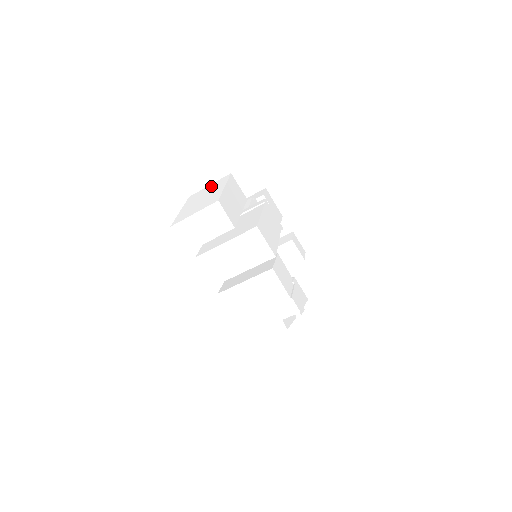
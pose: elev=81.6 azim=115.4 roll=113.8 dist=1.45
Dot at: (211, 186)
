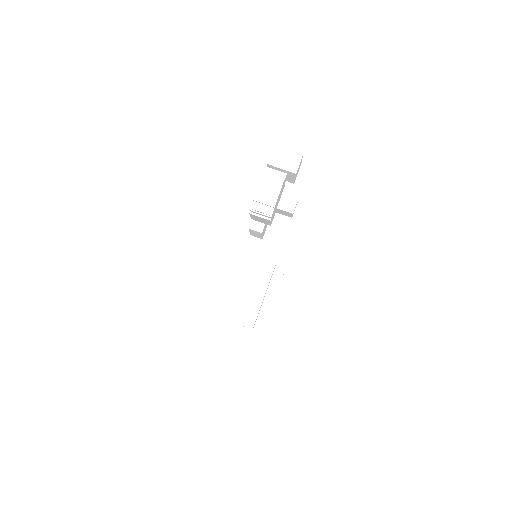
Dot at: (253, 266)
